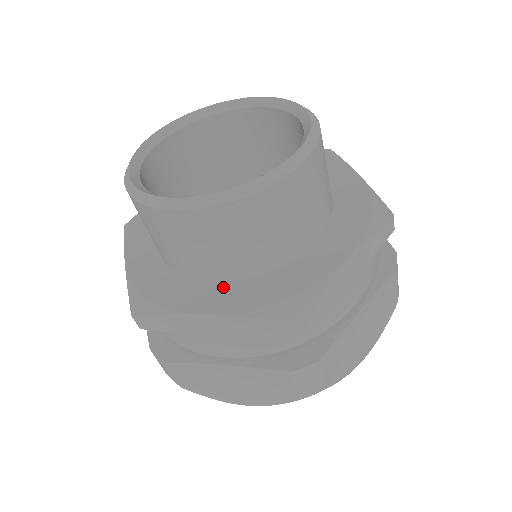
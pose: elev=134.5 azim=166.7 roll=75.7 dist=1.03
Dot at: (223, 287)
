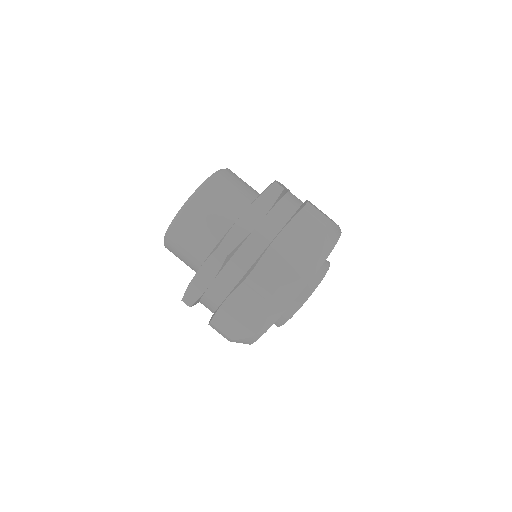
Dot at: occluded
